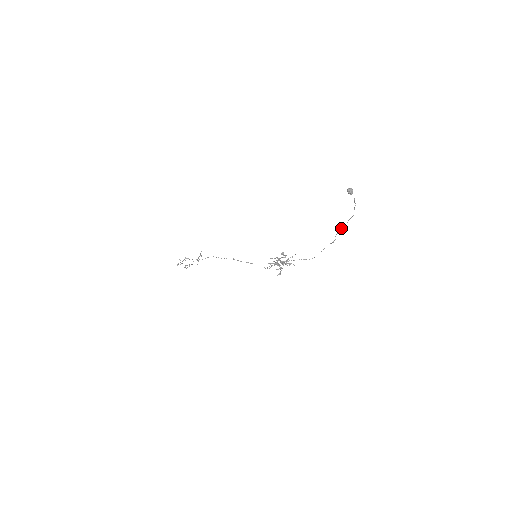
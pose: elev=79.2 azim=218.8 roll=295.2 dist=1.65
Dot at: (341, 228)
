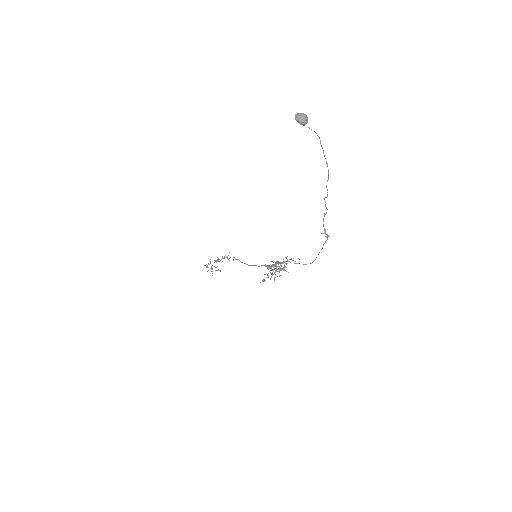
Dot at: (325, 204)
